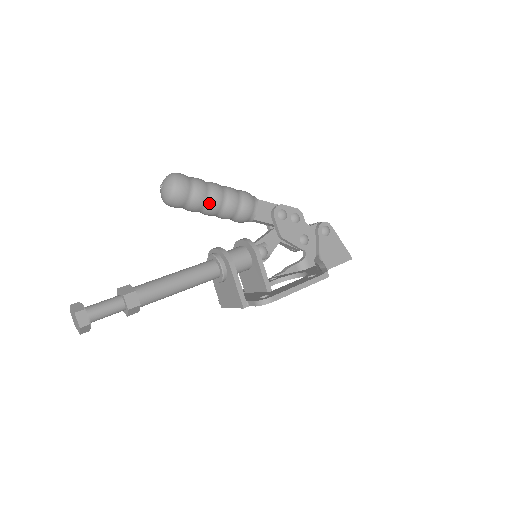
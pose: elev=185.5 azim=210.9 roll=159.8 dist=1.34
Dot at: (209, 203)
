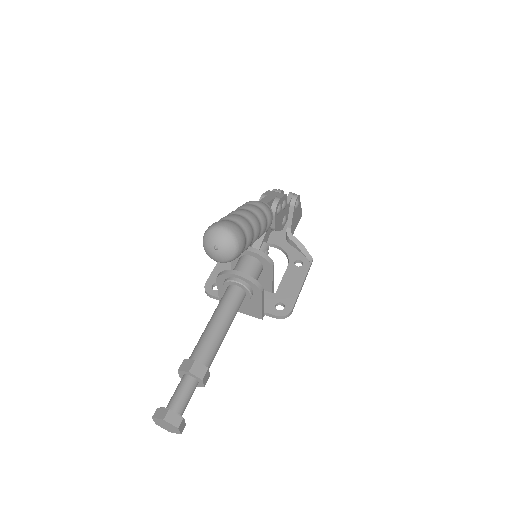
Dot at: (251, 244)
